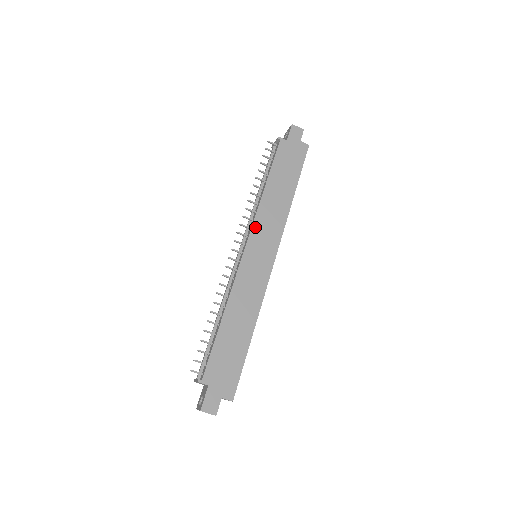
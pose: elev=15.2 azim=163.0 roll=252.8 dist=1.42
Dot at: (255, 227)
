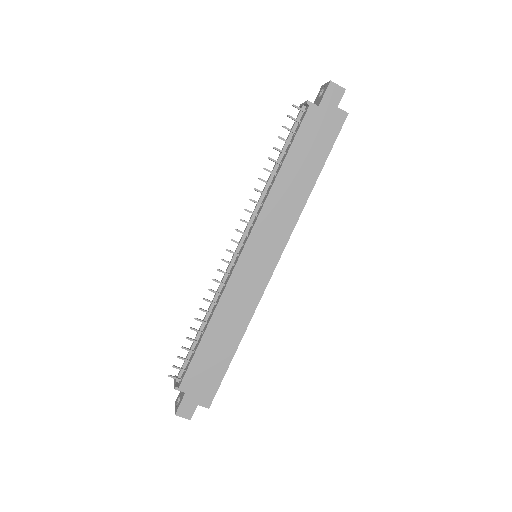
Dot at: (258, 226)
